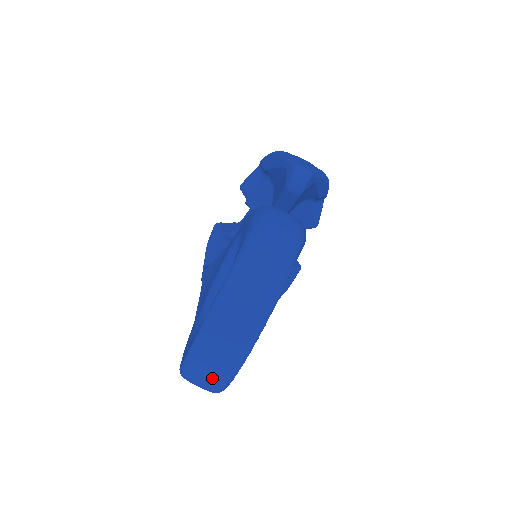
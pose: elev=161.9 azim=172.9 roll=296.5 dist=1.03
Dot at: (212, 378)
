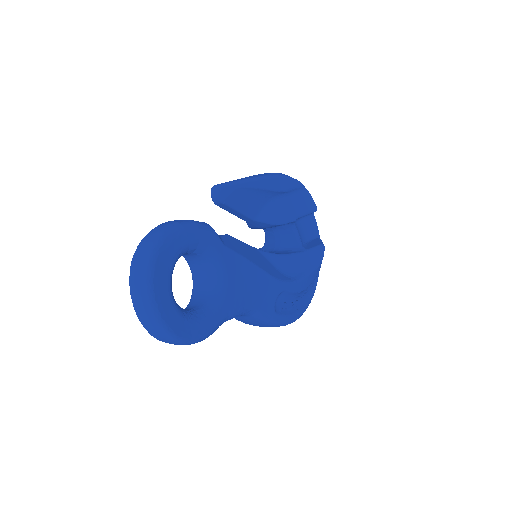
Dot at: (156, 331)
